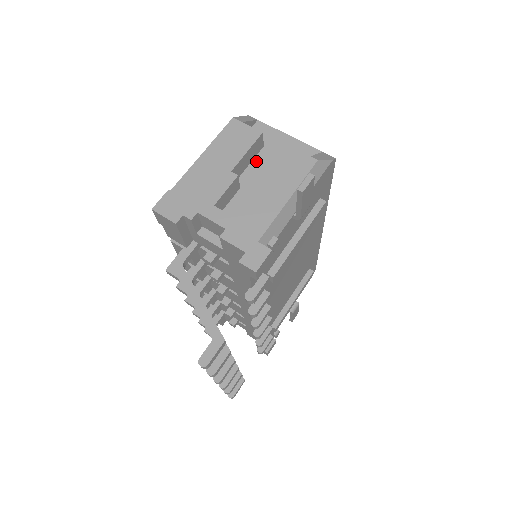
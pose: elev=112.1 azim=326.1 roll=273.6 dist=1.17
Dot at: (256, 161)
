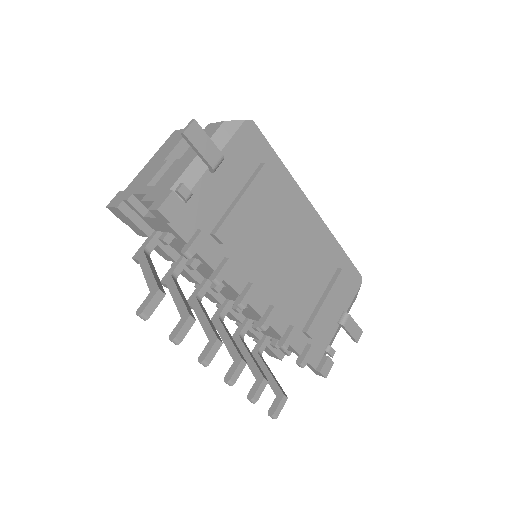
Dot at: occluded
